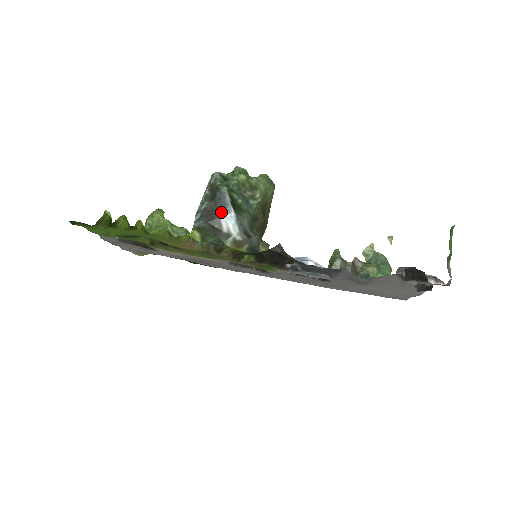
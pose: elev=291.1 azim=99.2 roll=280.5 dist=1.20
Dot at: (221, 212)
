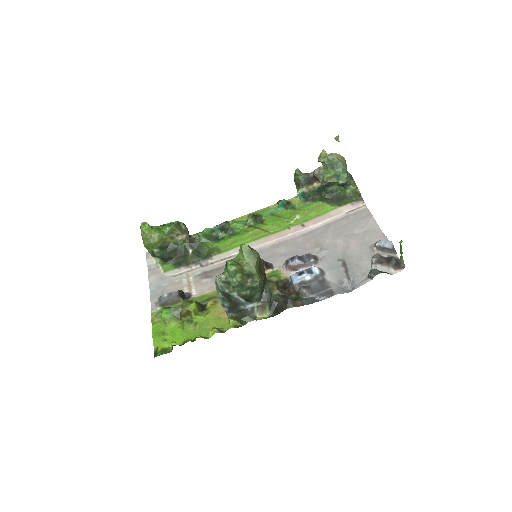
Dot at: (242, 306)
